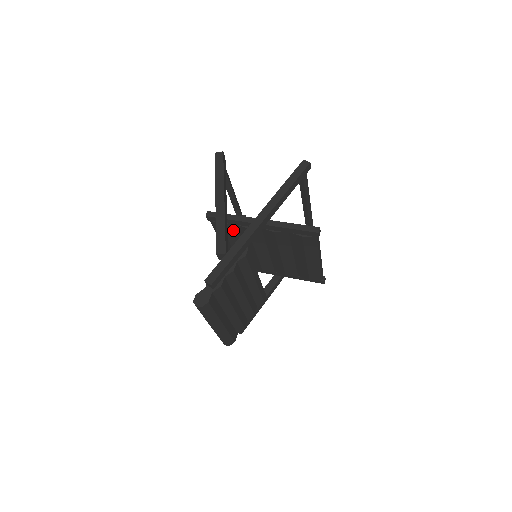
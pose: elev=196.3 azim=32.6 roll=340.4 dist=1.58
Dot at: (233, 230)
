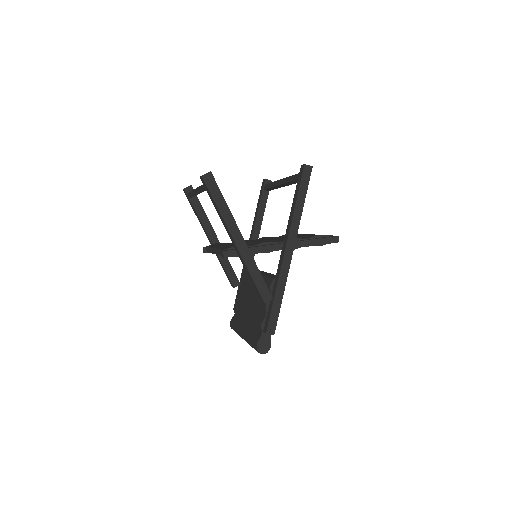
Dot at: occluded
